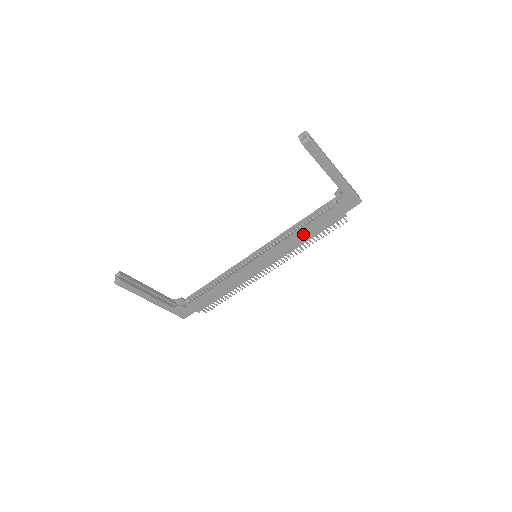
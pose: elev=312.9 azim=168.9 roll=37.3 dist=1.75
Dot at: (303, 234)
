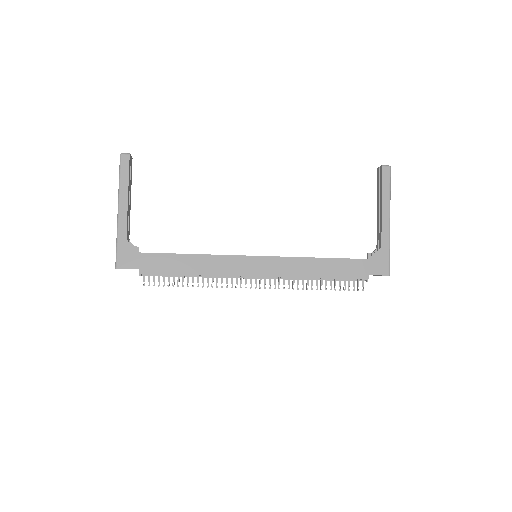
Dot at: (318, 264)
